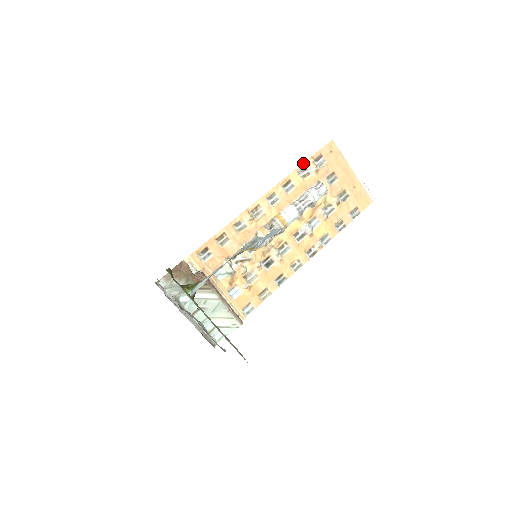
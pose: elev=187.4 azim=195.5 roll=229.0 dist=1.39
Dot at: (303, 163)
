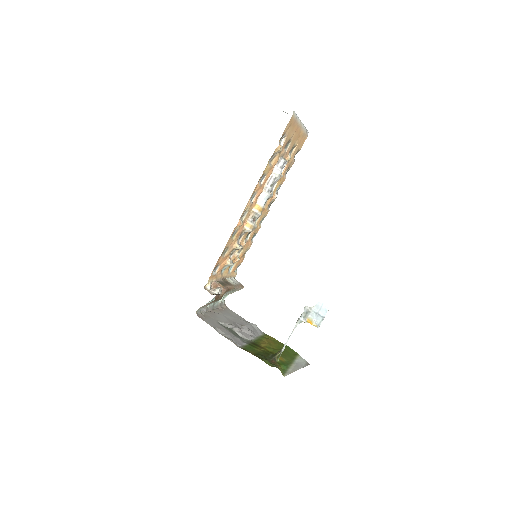
Dot at: (273, 153)
